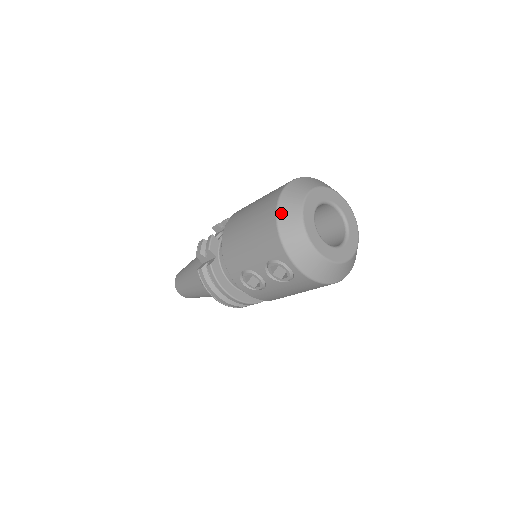
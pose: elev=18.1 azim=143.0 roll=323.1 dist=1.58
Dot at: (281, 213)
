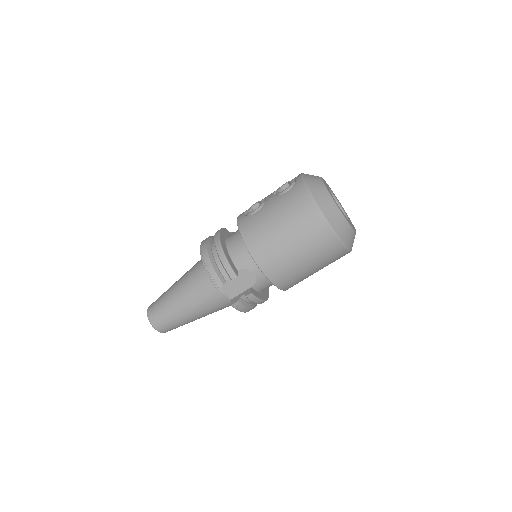
Dot at: occluded
